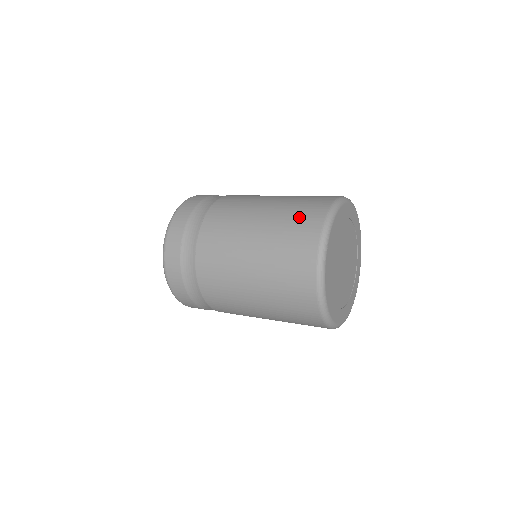
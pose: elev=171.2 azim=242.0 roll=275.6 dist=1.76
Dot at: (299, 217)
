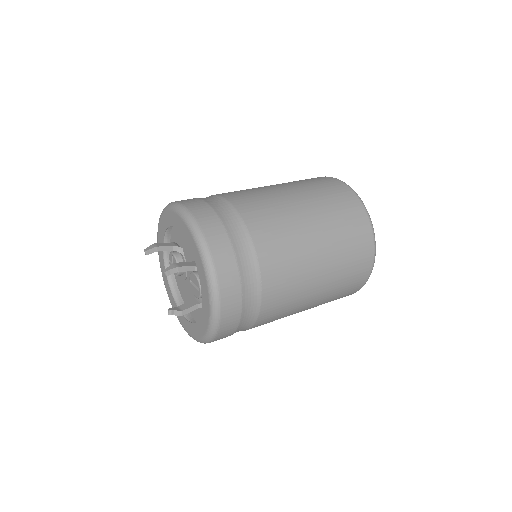
Dot at: (347, 217)
